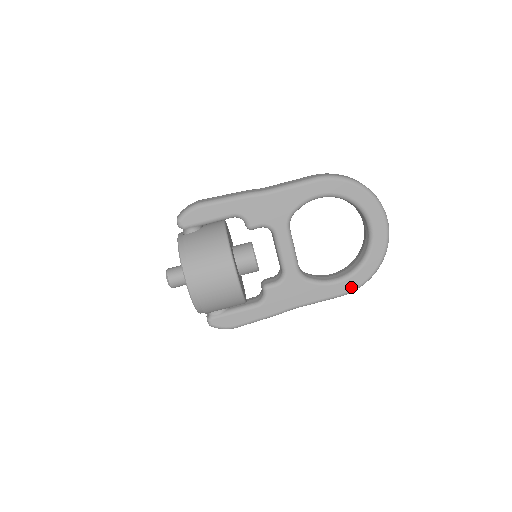
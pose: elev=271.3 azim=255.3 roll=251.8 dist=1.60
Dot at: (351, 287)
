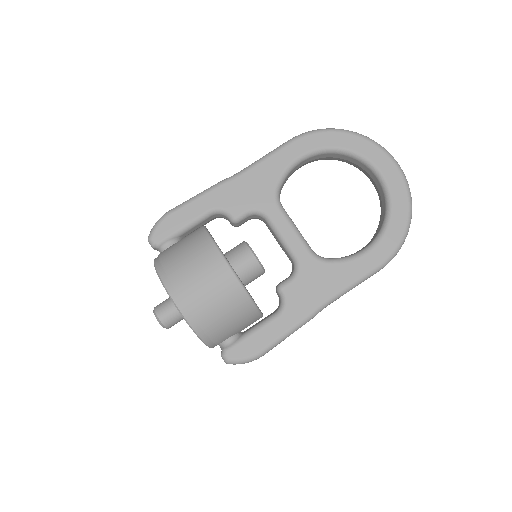
Dot at: (387, 252)
